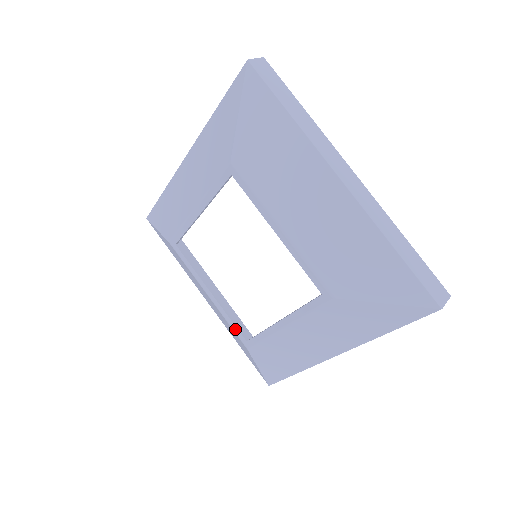
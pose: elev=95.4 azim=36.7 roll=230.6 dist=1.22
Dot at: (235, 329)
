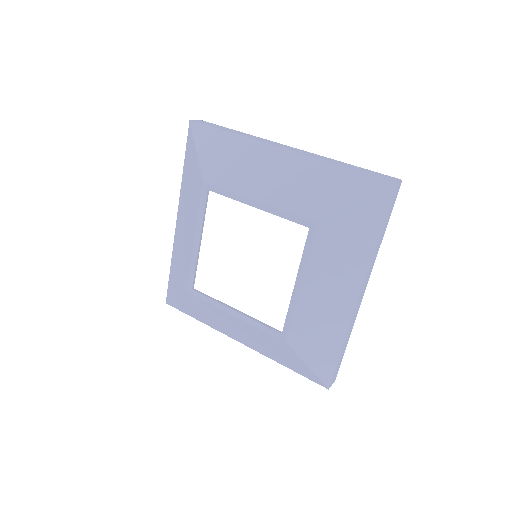
Dot at: (268, 330)
